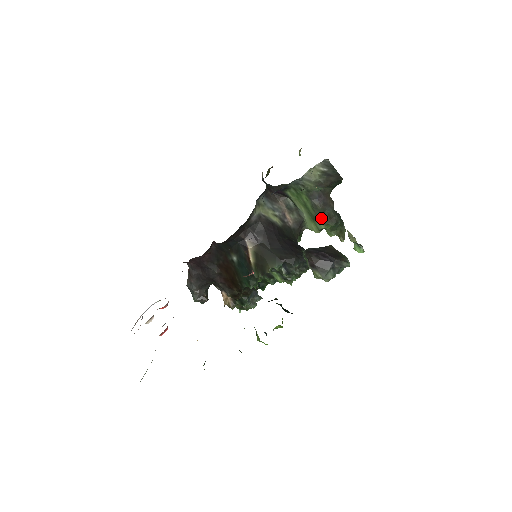
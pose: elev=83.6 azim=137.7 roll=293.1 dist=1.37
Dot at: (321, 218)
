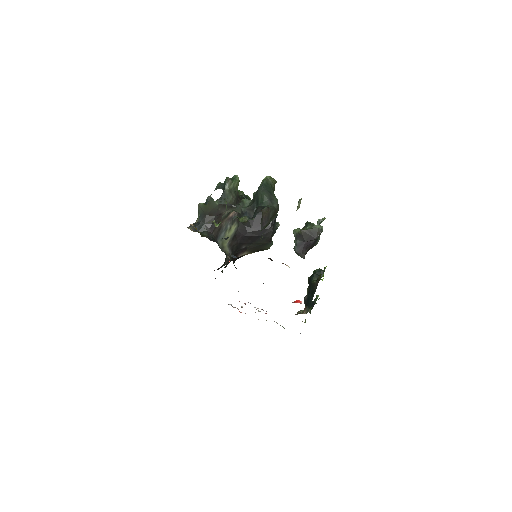
Dot at: (271, 220)
